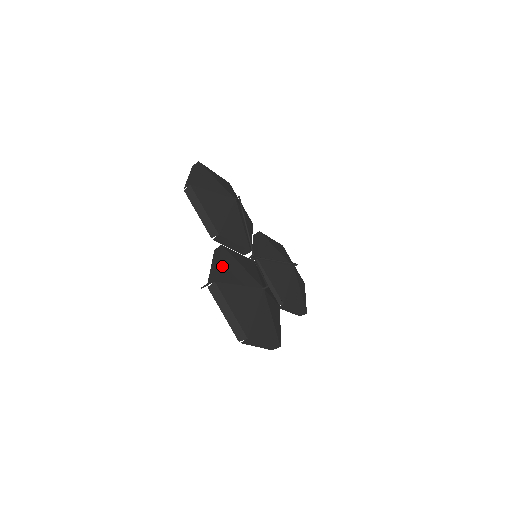
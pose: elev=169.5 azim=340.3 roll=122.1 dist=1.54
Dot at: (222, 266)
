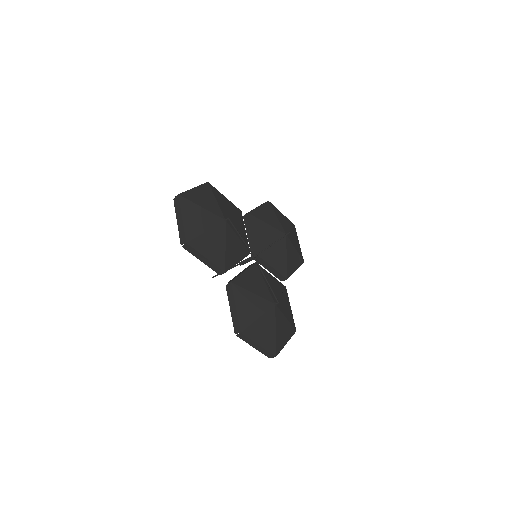
Dot at: (240, 309)
